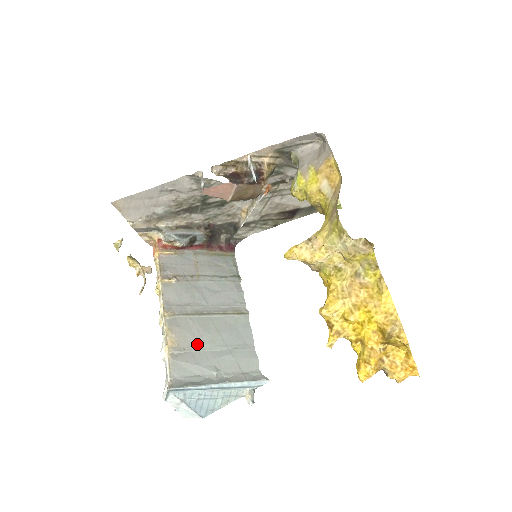
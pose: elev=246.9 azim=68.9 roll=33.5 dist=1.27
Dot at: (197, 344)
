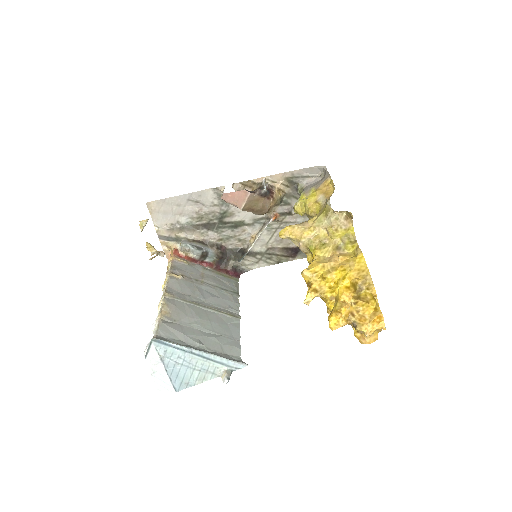
Dot at: (188, 321)
